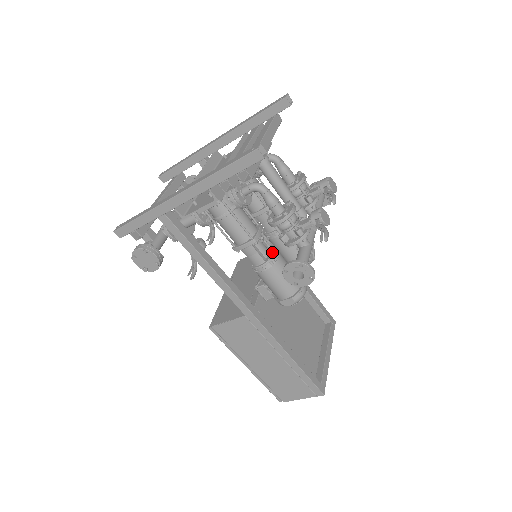
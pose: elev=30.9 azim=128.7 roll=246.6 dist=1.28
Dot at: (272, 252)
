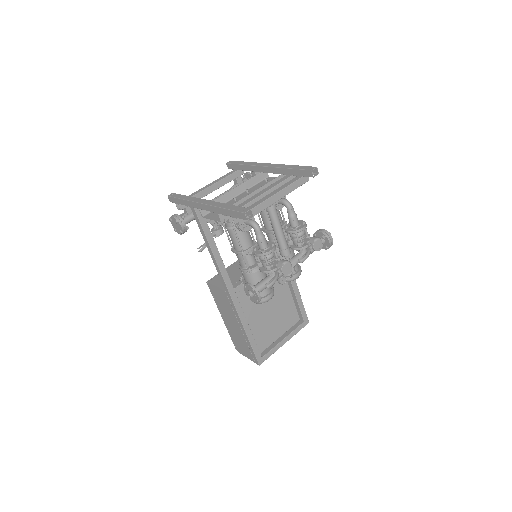
Dot at: (255, 265)
